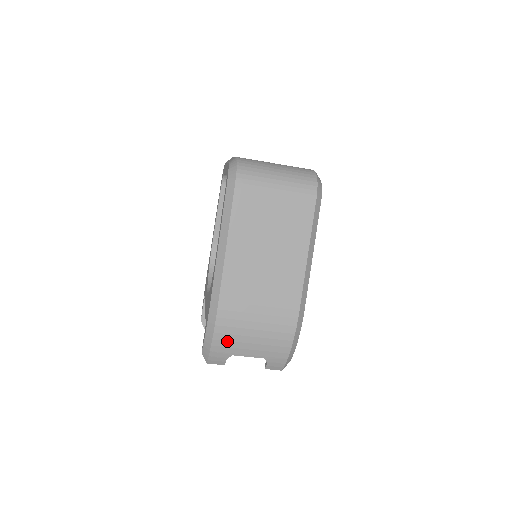
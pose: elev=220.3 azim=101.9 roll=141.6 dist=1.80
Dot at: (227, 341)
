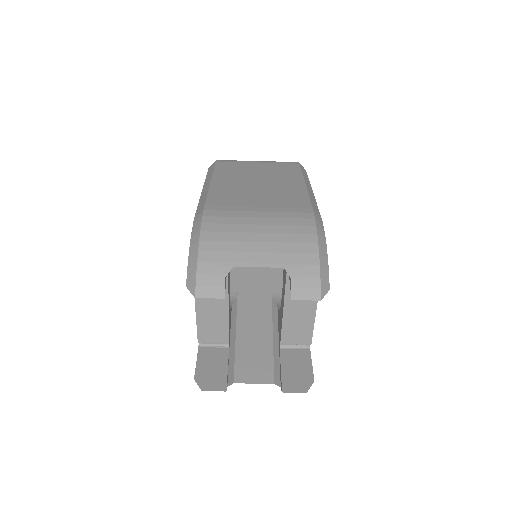
Dot at: (221, 242)
